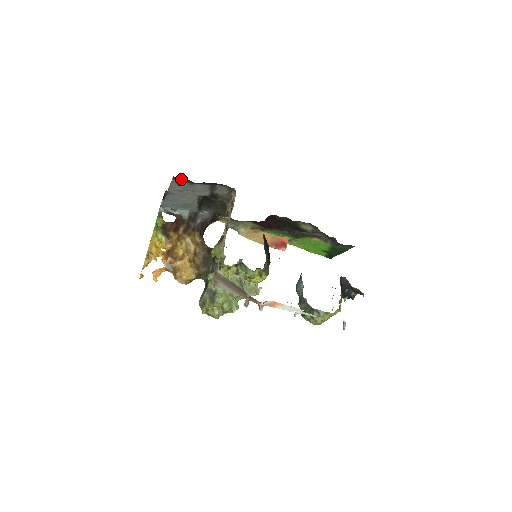
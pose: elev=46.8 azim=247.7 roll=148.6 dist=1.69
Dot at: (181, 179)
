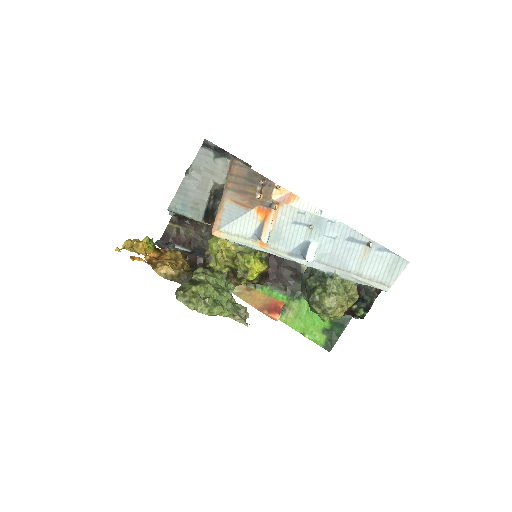
Dot at: (209, 146)
